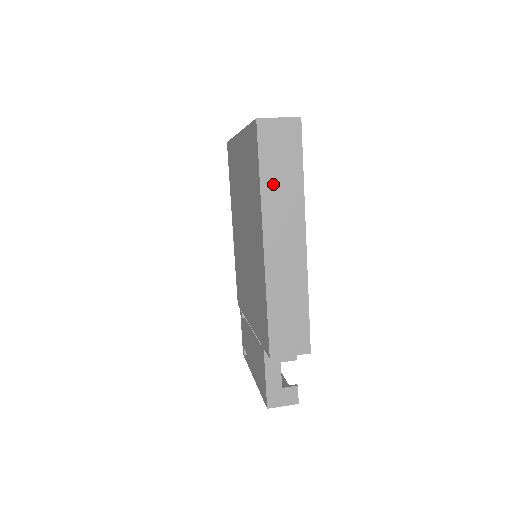
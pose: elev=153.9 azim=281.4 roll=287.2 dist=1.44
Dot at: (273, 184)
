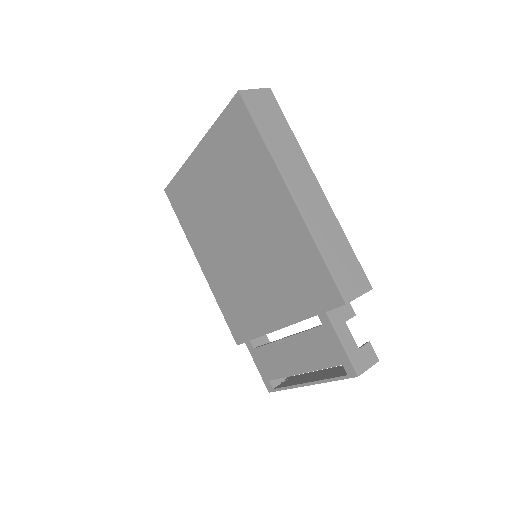
Dot at: (274, 142)
